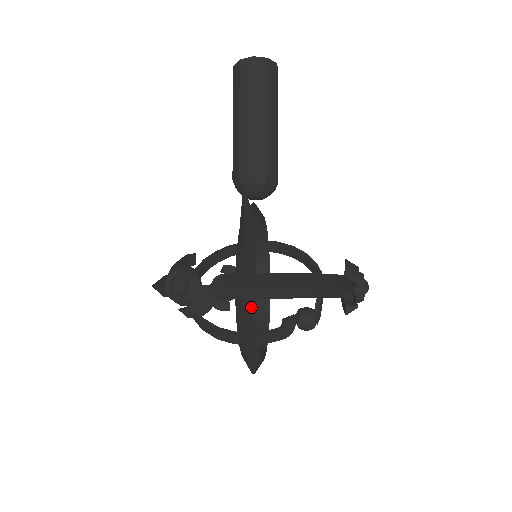
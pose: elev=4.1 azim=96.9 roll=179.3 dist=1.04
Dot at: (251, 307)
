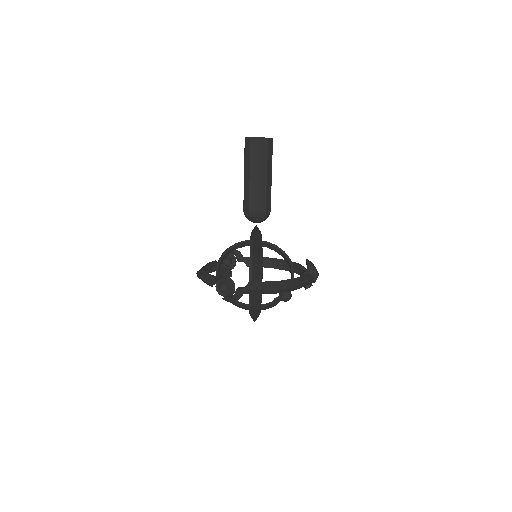
Dot at: (260, 296)
